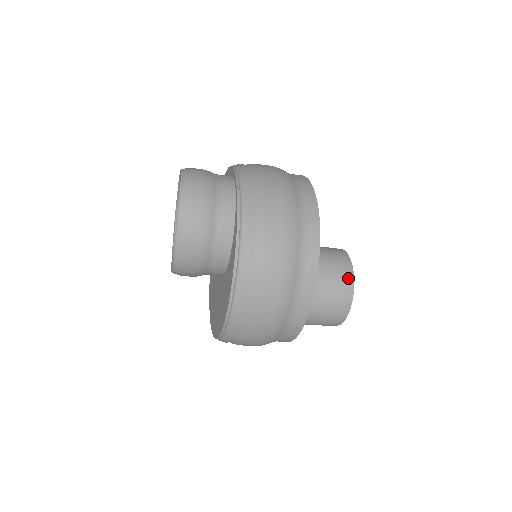
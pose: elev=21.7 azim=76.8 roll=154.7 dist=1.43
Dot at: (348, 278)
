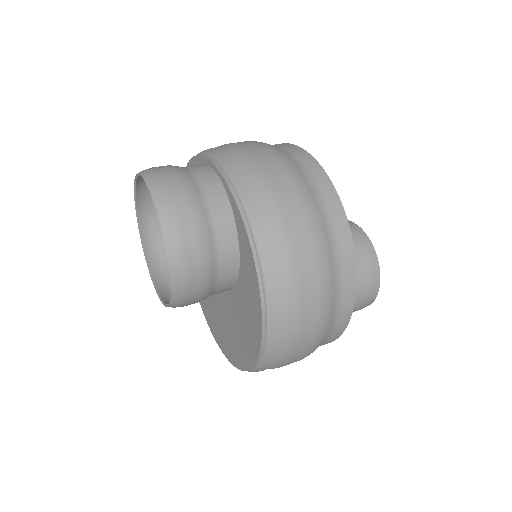
Dot at: (366, 246)
